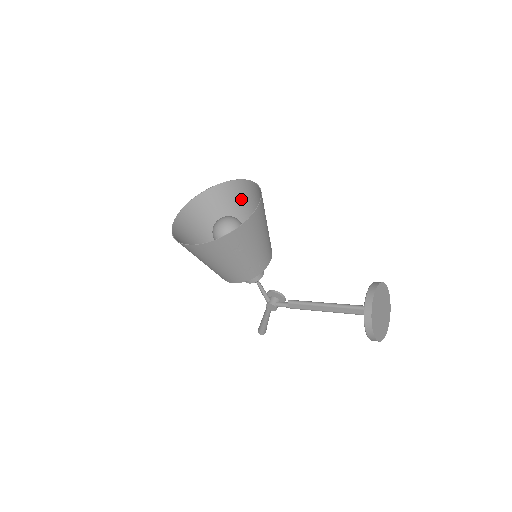
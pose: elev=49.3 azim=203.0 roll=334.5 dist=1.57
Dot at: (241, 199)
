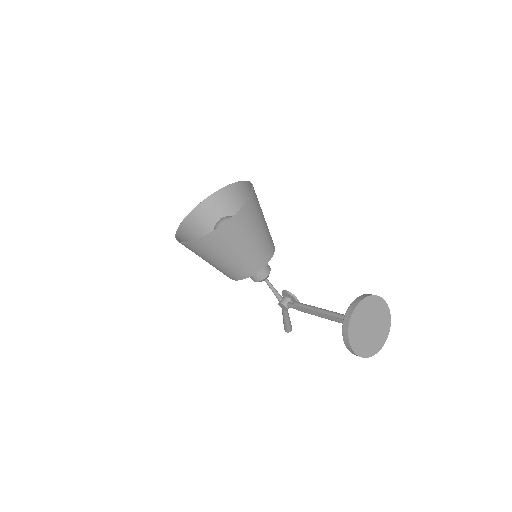
Dot at: occluded
